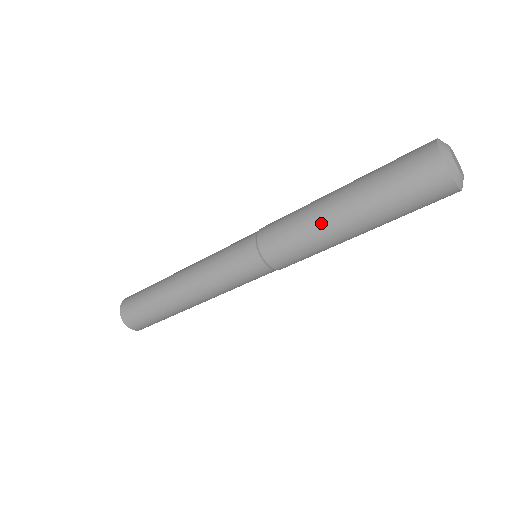
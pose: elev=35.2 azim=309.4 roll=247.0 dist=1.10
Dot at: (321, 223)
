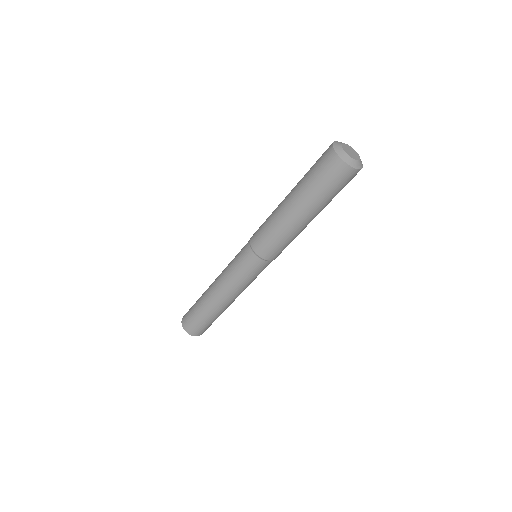
Dot at: (291, 226)
